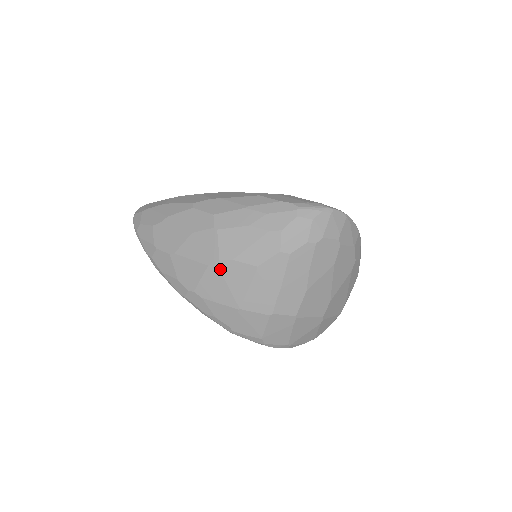
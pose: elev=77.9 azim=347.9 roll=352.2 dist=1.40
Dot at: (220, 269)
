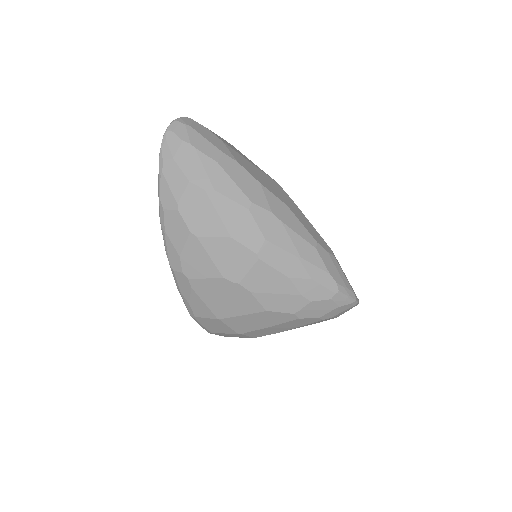
Dot at: (232, 288)
